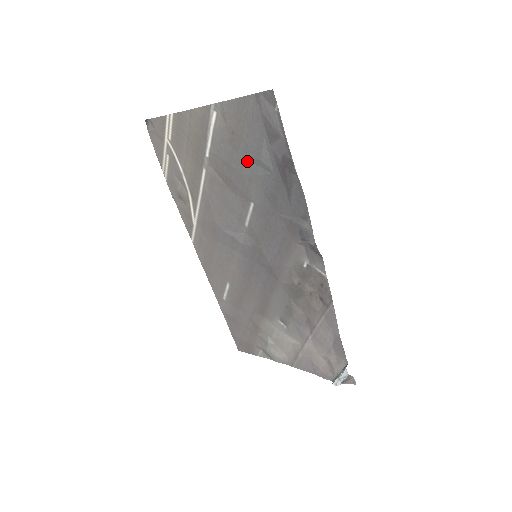
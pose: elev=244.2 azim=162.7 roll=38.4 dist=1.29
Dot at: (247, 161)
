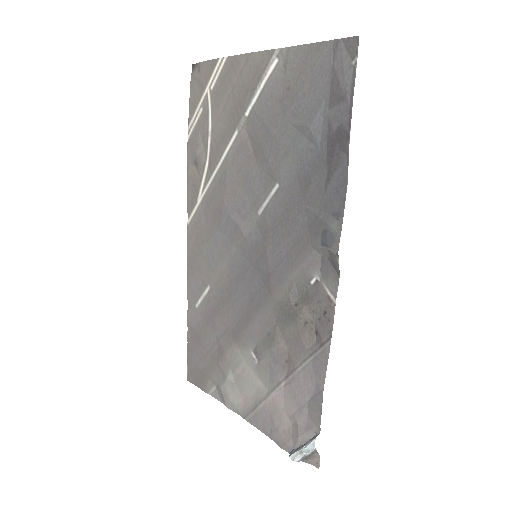
Dot at: (292, 127)
